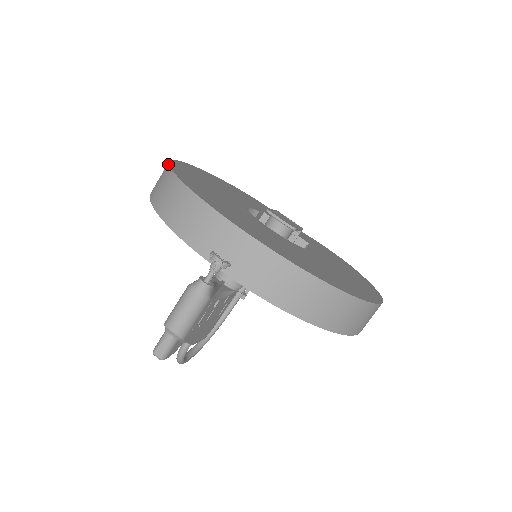
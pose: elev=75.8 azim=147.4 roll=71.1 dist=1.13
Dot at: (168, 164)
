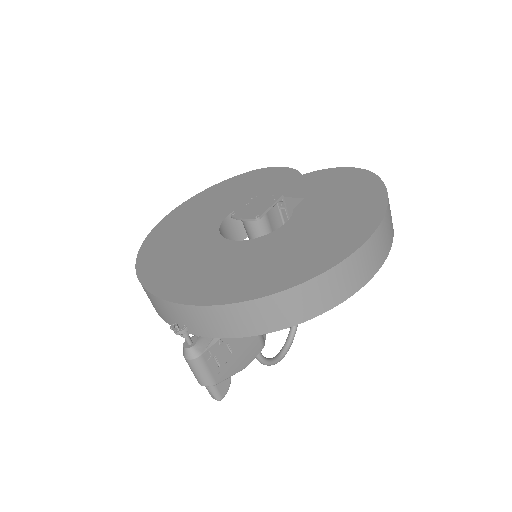
Dot at: (140, 247)
